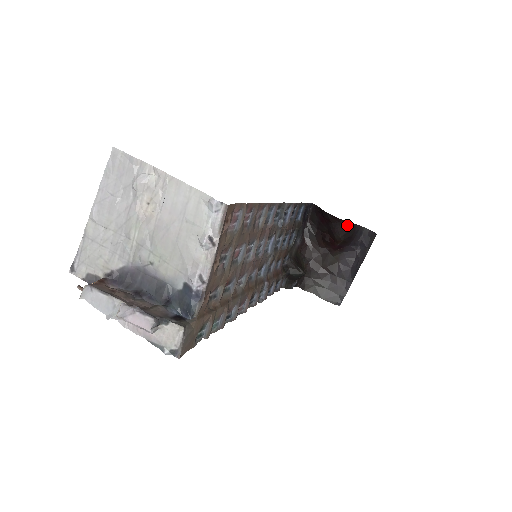
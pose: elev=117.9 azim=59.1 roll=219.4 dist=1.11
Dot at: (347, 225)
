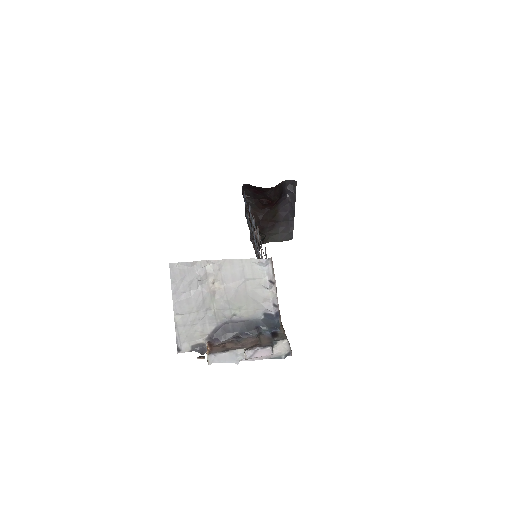
Dot at: (277, 188)
